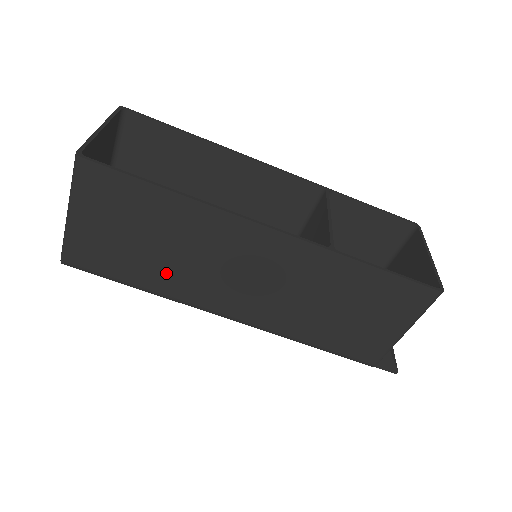
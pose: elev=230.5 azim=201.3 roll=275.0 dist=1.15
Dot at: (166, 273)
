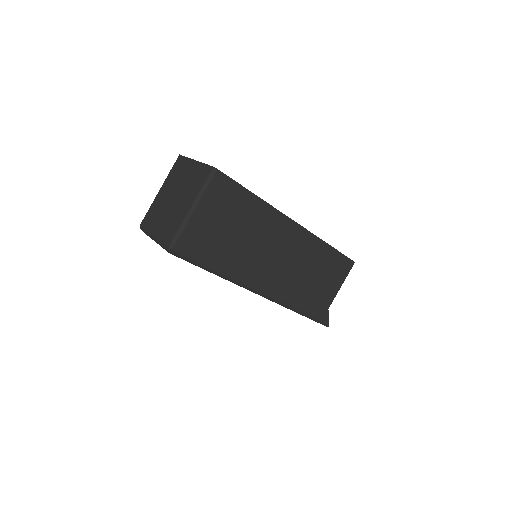
Dot at: (235, 255)
